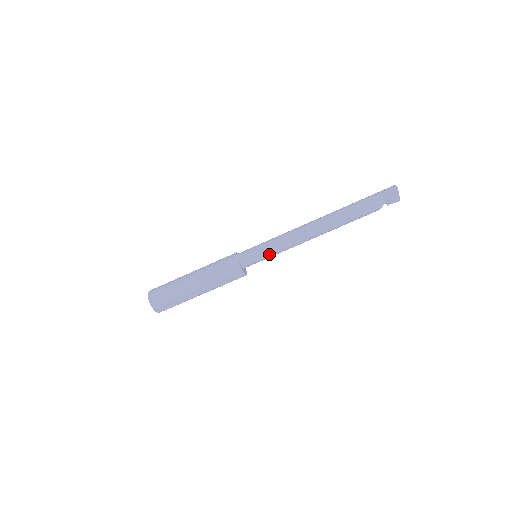
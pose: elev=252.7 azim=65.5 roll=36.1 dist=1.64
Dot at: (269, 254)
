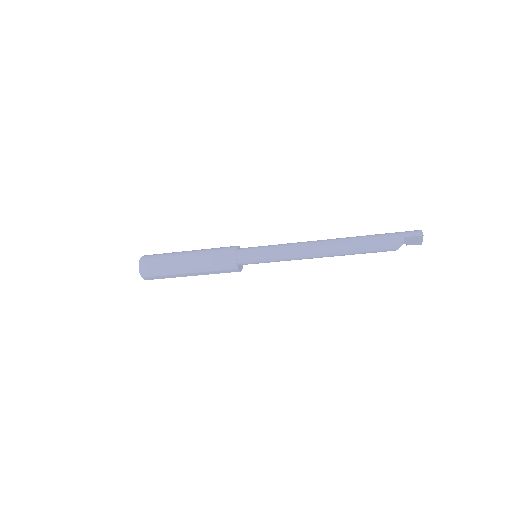
Dot at: (269, 261)
